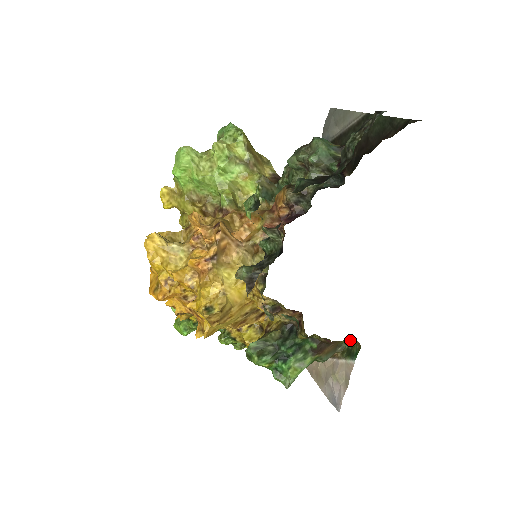
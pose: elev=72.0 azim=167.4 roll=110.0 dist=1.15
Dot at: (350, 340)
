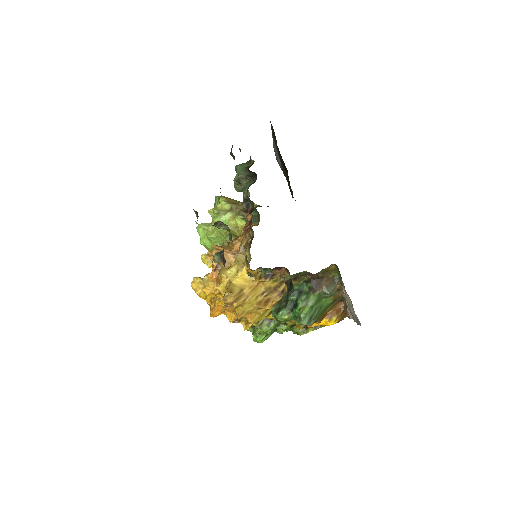
Dot at: (335, 268)
